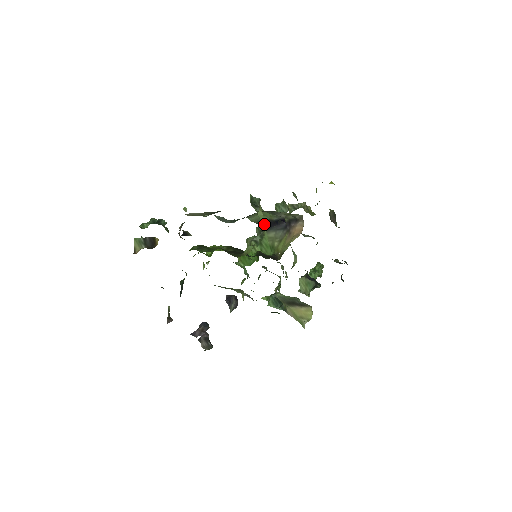
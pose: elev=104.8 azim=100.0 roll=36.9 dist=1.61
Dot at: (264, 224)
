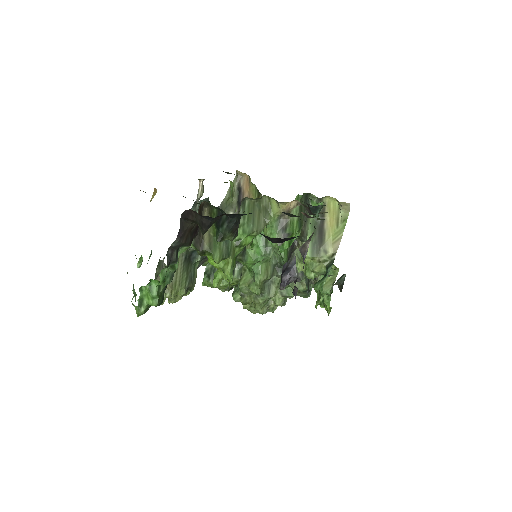
Dot at: occluded
